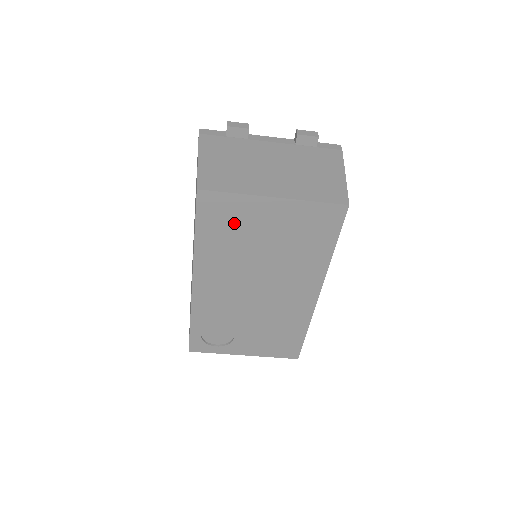
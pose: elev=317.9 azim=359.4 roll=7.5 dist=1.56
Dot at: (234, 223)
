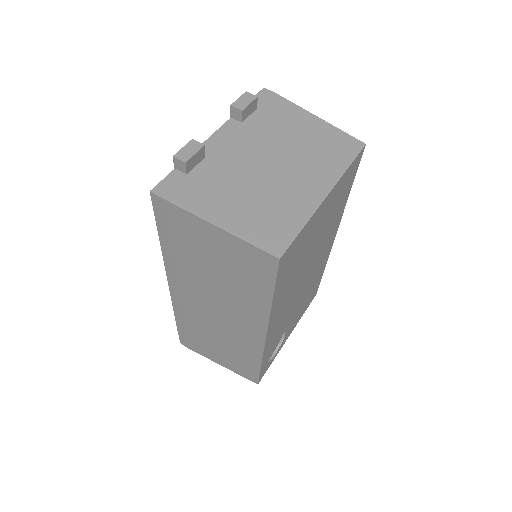
Dot at: (299, 252)
